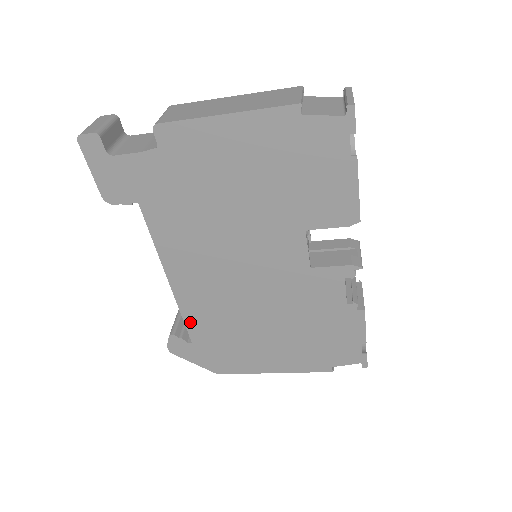
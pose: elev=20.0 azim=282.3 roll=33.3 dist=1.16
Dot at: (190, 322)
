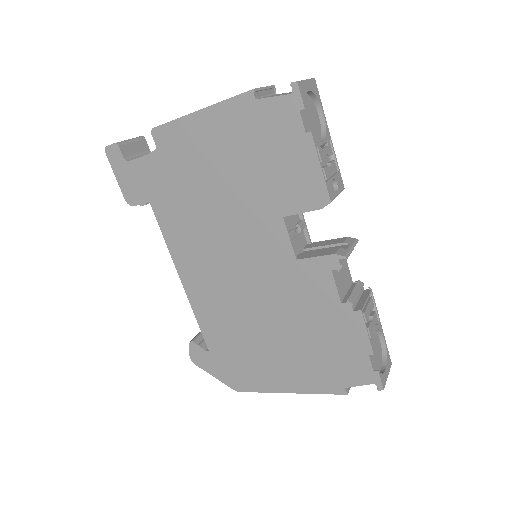
Dot at: (204, 327)
